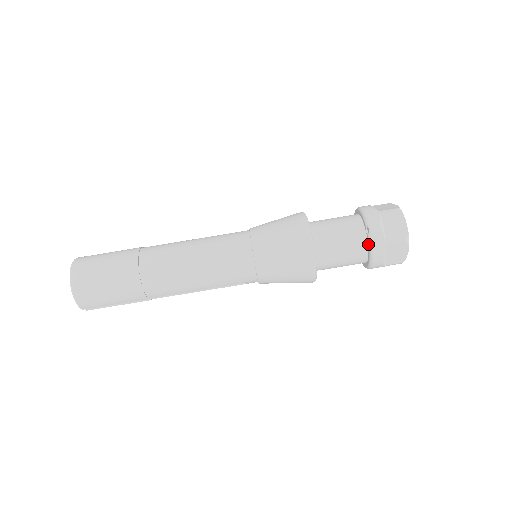
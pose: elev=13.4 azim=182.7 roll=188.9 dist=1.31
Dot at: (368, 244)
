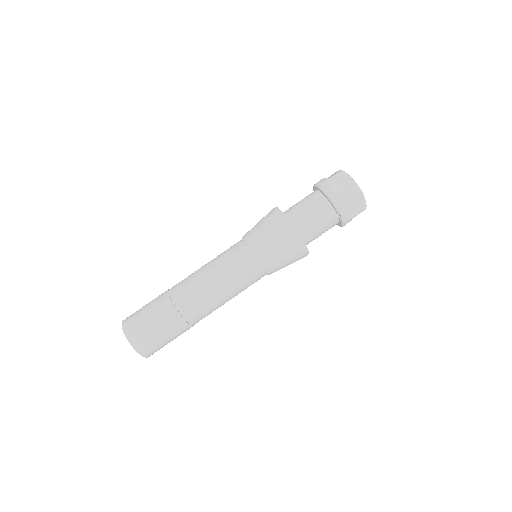
Dot at: (340, 222)
